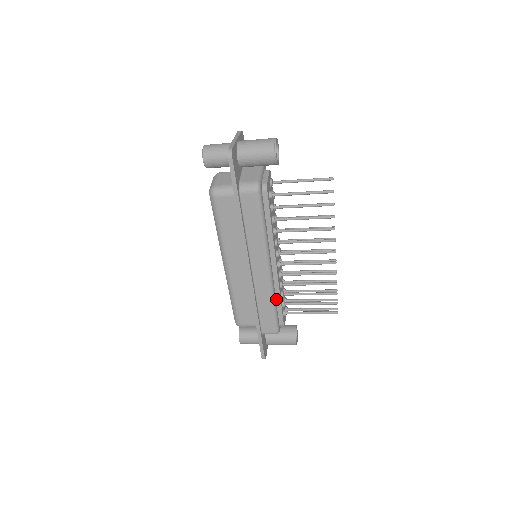
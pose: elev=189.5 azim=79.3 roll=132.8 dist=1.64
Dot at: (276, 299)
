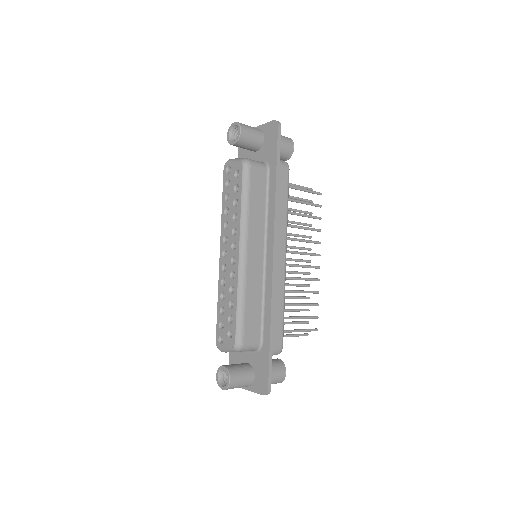
Dot at: occluded
